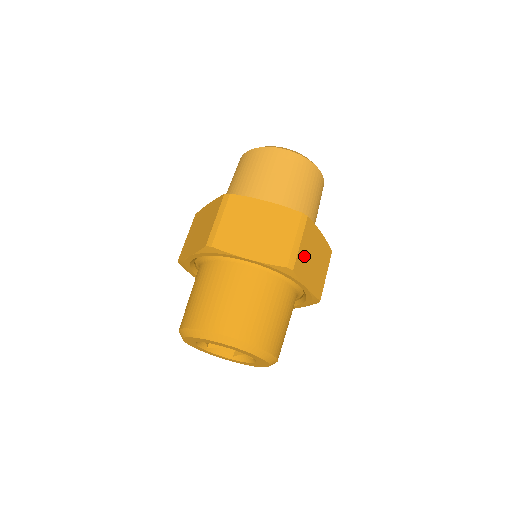
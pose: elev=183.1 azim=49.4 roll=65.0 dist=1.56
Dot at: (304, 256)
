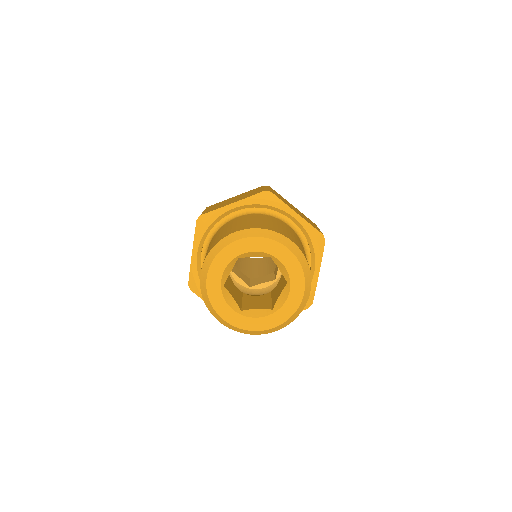
Dot at: occluded
